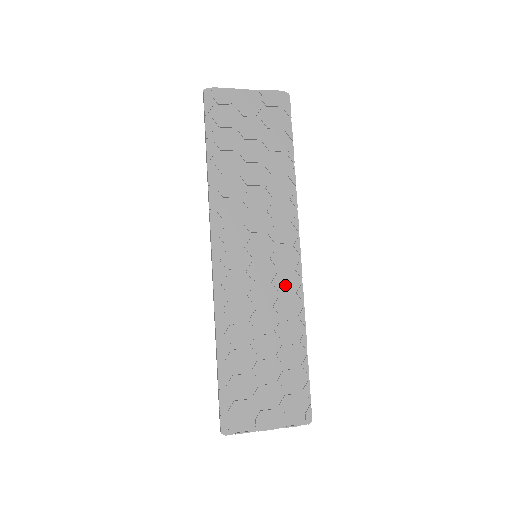
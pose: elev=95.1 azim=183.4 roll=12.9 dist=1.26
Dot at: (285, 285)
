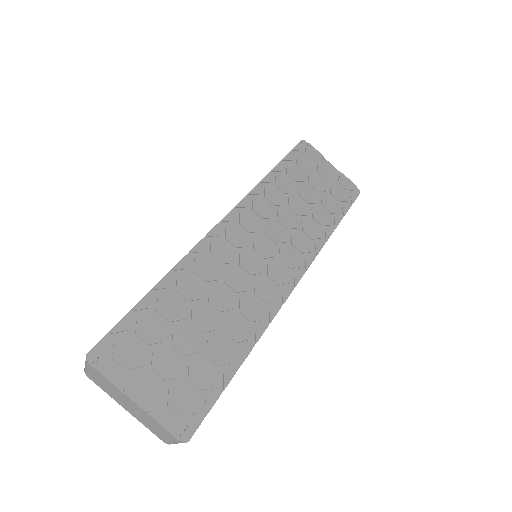
Dot at: (264, 294)
